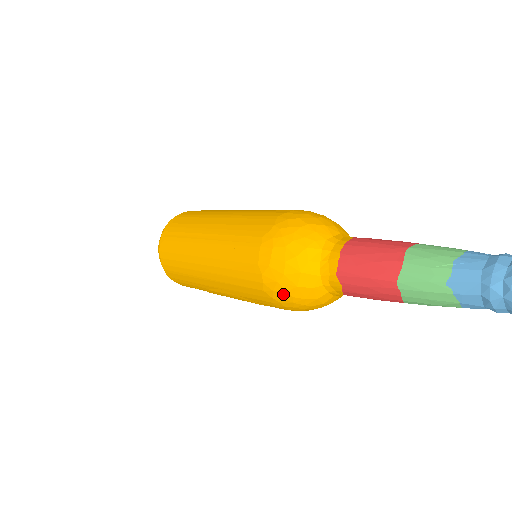
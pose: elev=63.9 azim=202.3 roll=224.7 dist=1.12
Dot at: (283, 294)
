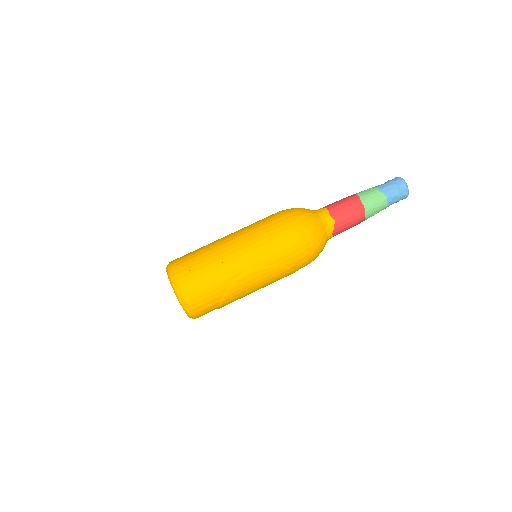
Dot at: (307, 234)
